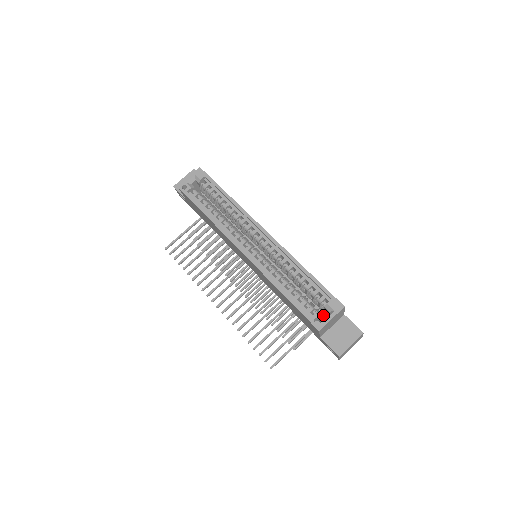
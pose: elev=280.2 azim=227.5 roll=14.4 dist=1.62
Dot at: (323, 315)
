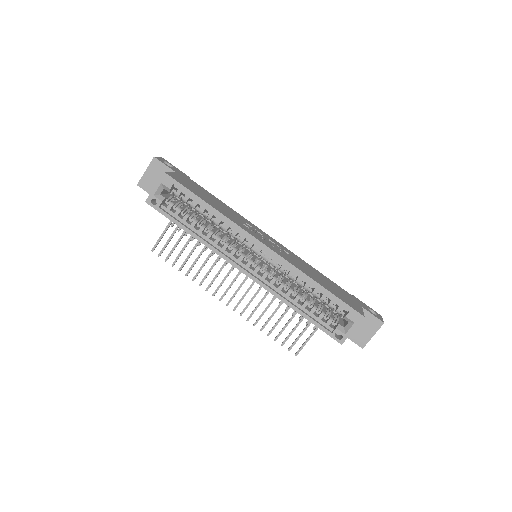
Dot at: occluded
